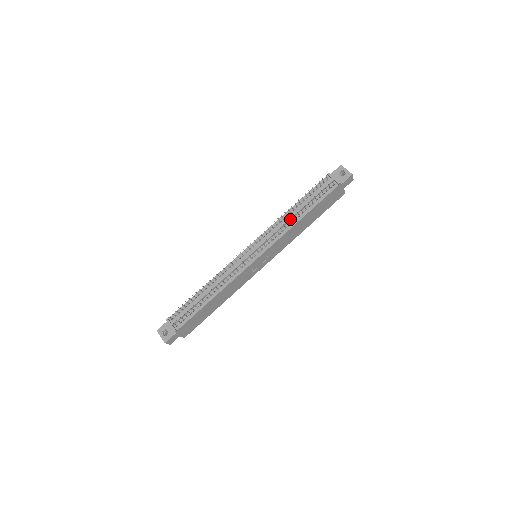
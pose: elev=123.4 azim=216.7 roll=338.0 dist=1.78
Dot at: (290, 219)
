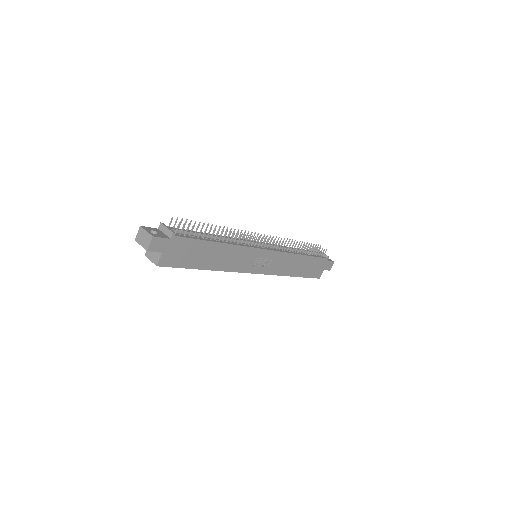
Dot at: occluded
